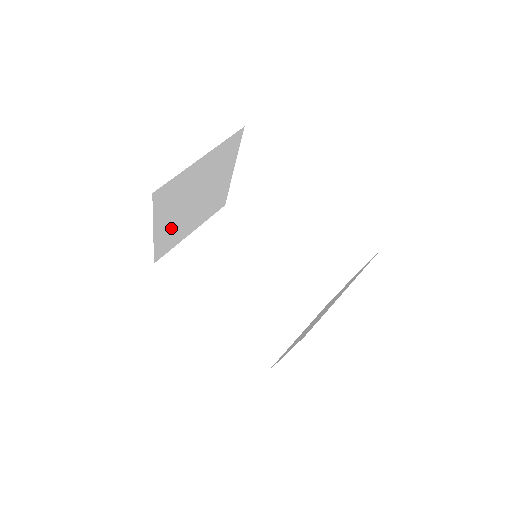
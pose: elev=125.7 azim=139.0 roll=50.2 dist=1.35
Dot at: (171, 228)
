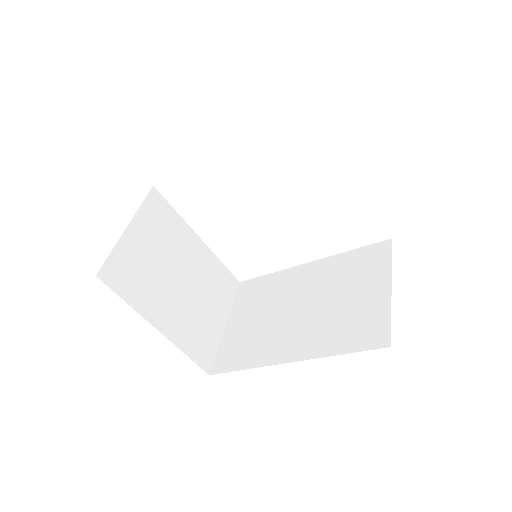
Dot at: (182, 321)
